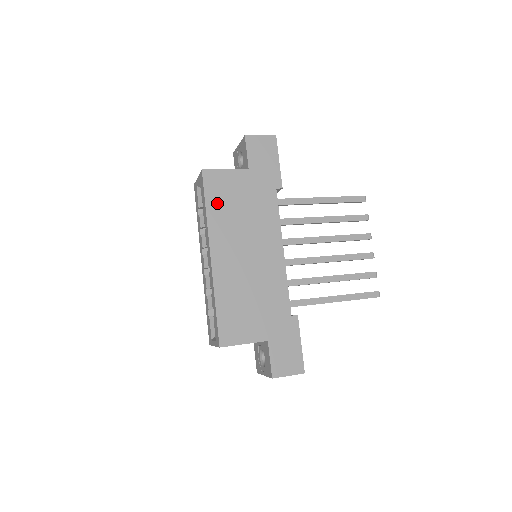
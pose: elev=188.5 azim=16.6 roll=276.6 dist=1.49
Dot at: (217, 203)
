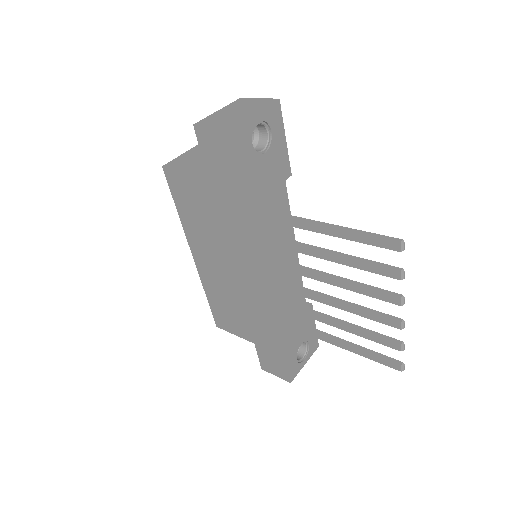
Dot at: (185, 208)
